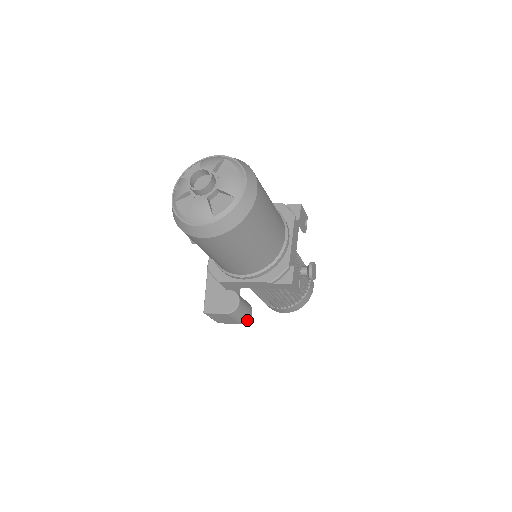
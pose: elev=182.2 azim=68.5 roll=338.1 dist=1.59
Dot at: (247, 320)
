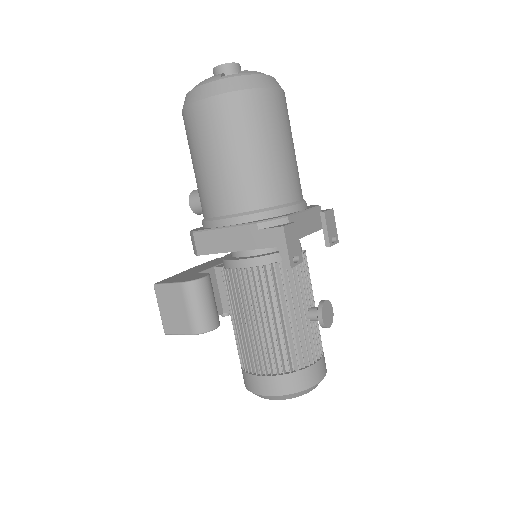
Dot at: (204, 330)
